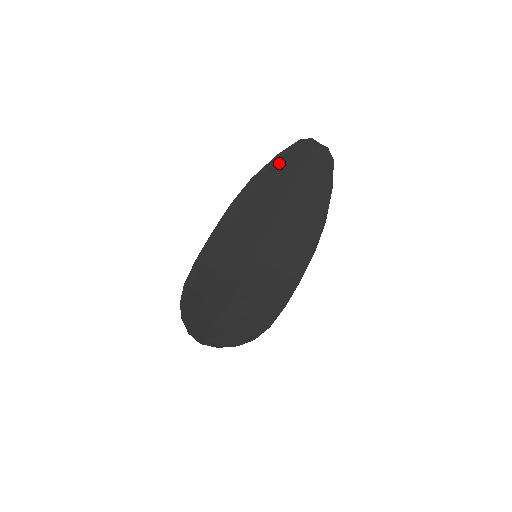
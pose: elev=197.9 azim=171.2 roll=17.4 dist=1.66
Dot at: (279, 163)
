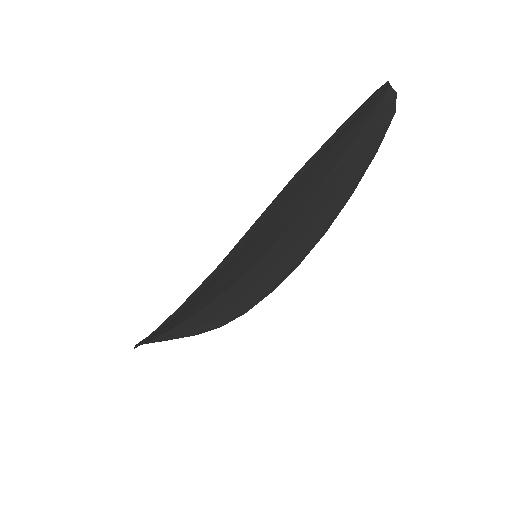
Dot at: (338, 136)
